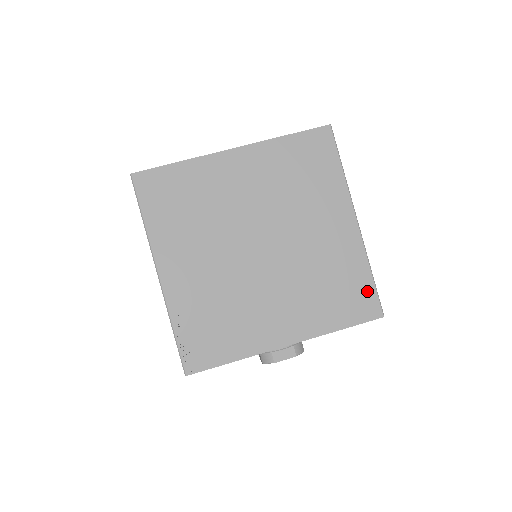
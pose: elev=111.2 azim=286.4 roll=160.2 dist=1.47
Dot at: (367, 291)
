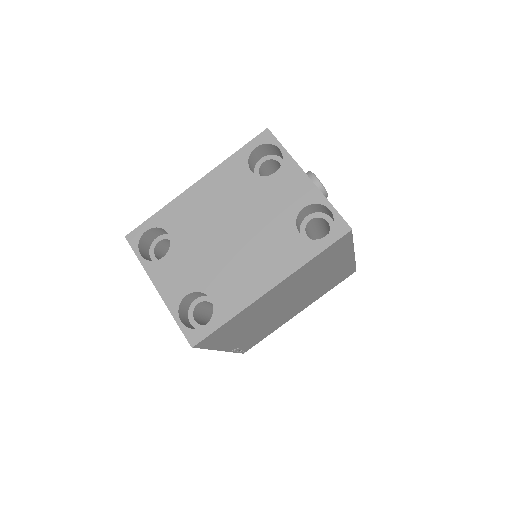
Dot at: (350, 271)
